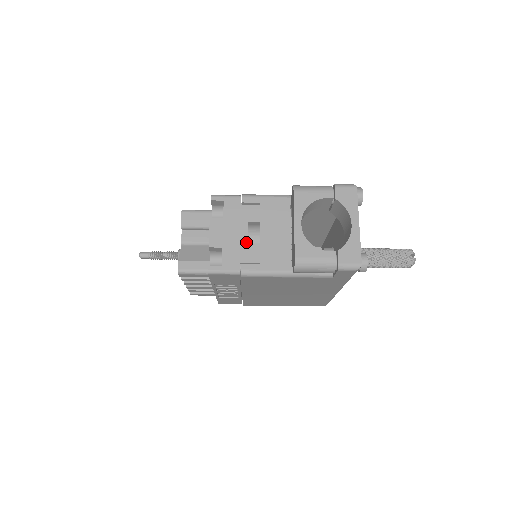
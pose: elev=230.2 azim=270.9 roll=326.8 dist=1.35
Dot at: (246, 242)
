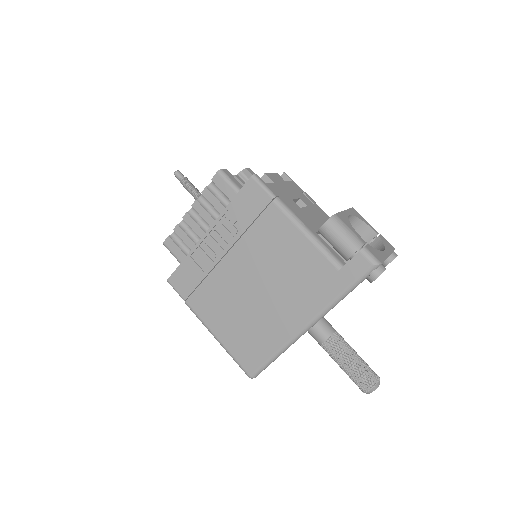
Dot at: (292, 198)
